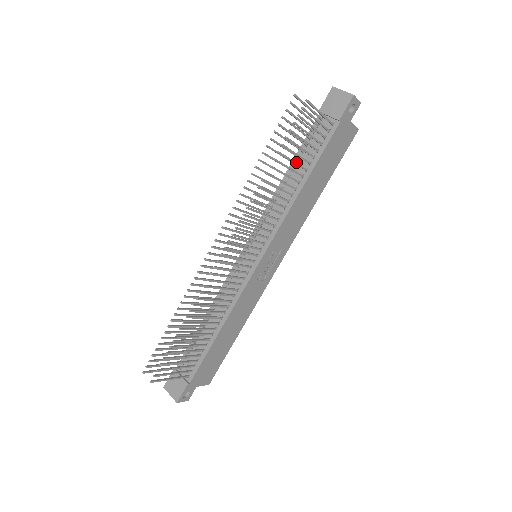
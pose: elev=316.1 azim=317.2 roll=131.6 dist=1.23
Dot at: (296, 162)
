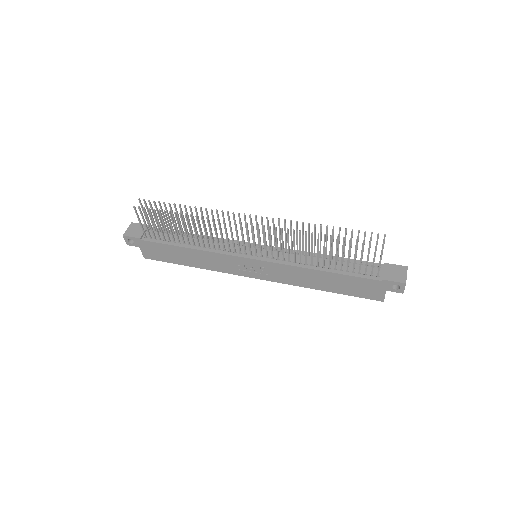
Dot at: occluded
